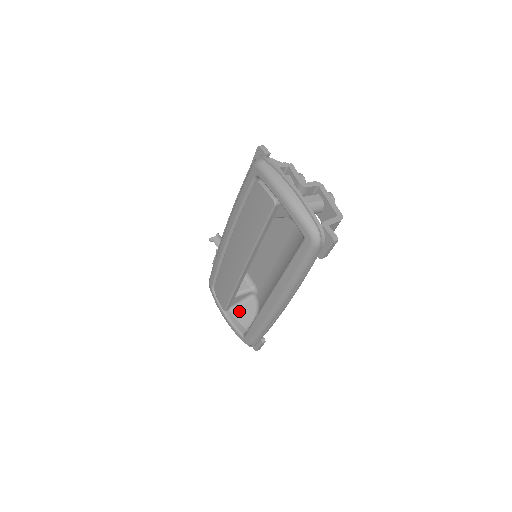
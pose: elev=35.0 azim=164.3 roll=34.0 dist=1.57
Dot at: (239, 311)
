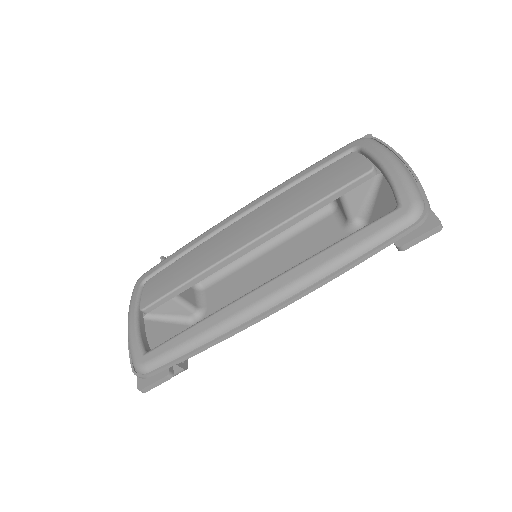
Dot at: (157, 326)
